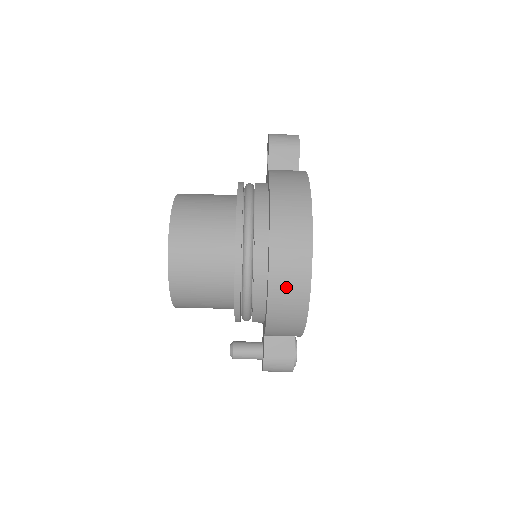
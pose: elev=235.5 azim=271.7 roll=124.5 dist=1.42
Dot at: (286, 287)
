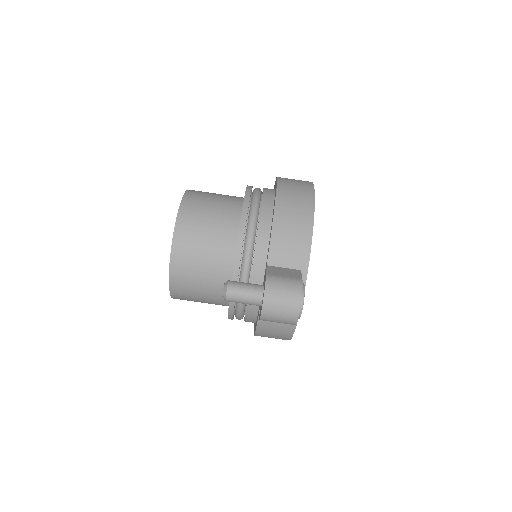
Dot at: (293, 191)
